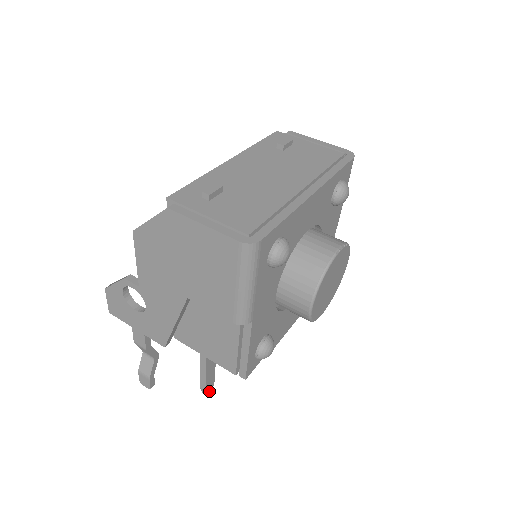
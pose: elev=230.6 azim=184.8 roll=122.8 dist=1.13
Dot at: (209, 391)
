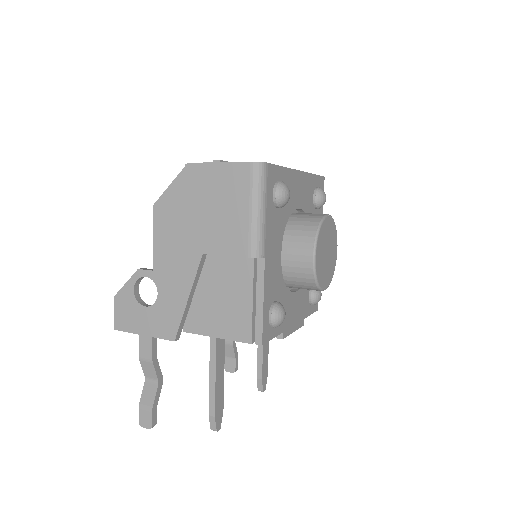
Dot at: (218, 422)
